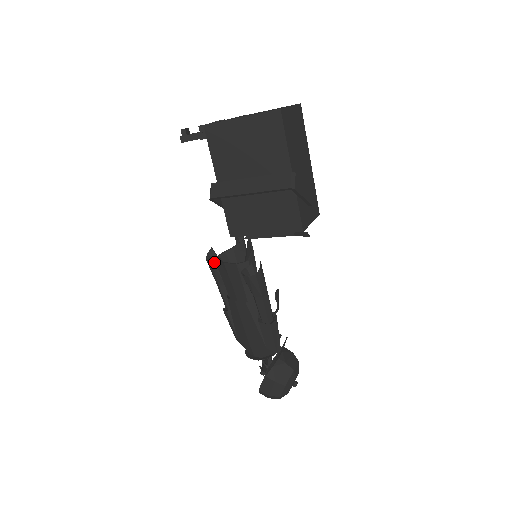
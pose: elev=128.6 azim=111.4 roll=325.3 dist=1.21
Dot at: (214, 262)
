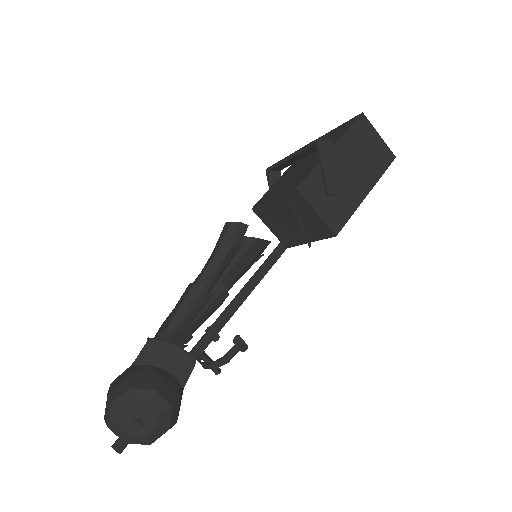
Dot at: occluded
